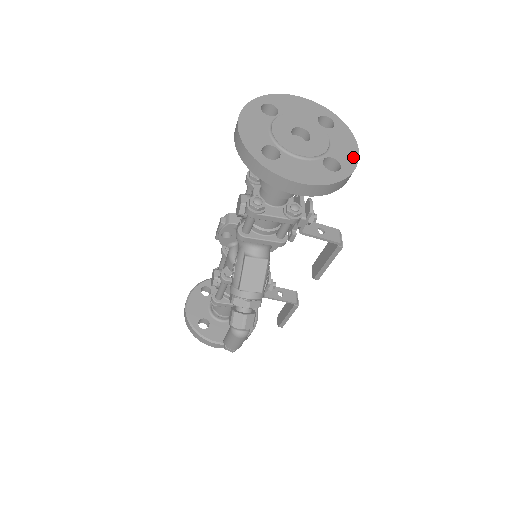
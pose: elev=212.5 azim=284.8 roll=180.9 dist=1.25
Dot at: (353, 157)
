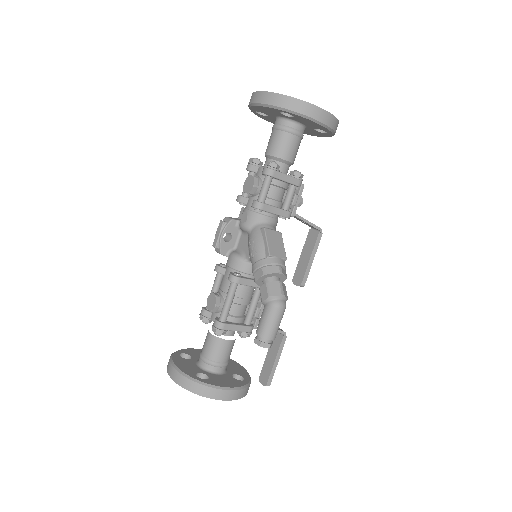
Dot at: occluded
